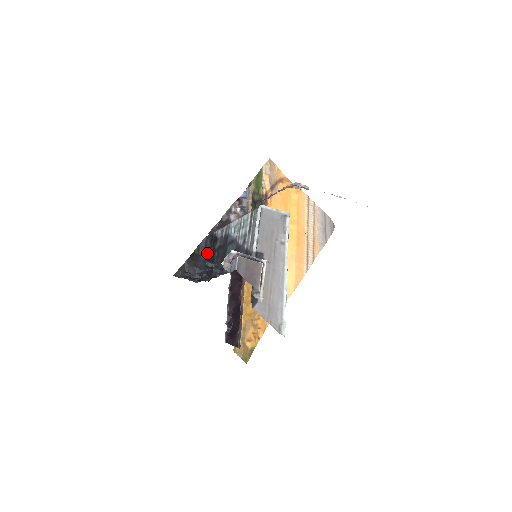
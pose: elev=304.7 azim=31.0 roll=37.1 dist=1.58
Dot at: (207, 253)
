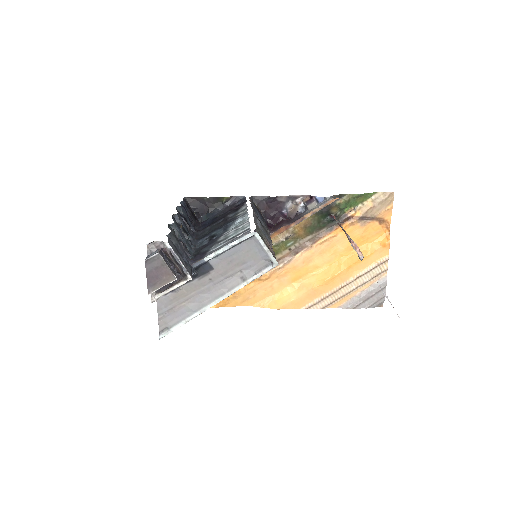
Dot at: (226, 210)
